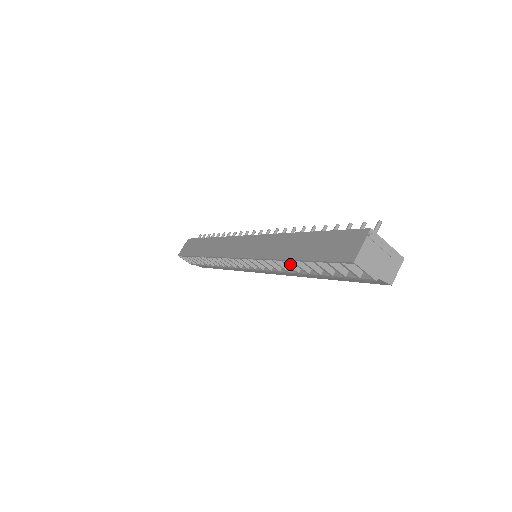
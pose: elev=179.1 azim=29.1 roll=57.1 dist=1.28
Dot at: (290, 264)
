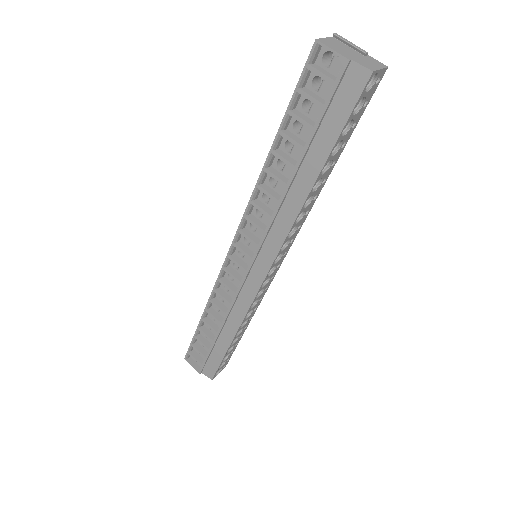
Dot at: (275, 174)
